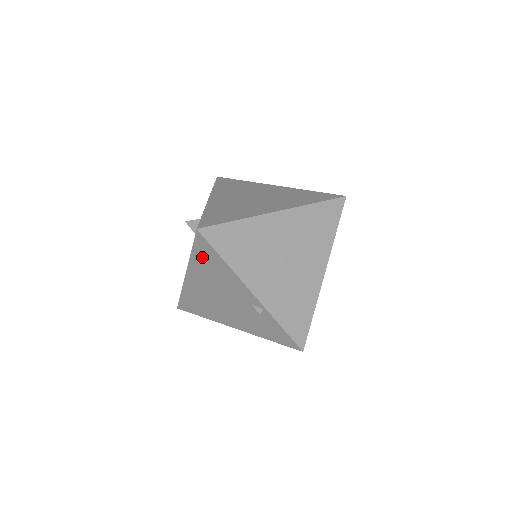
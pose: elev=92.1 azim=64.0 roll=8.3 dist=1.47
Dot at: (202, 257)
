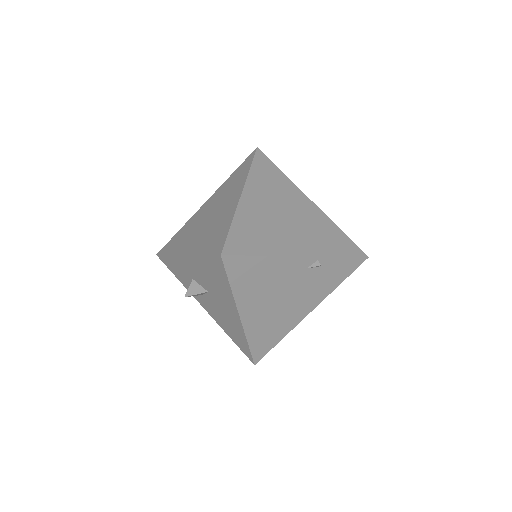
Dot at: (242, 278)
